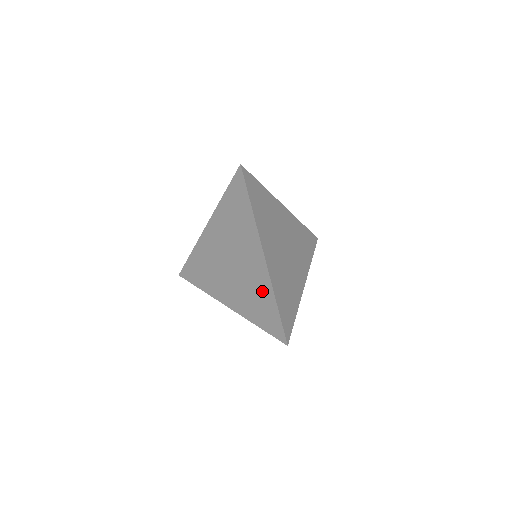
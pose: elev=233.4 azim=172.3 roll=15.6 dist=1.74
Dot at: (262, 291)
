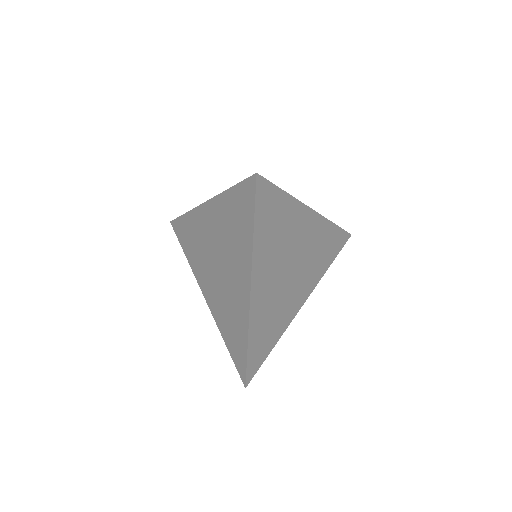
Dot at: (238, 321)
